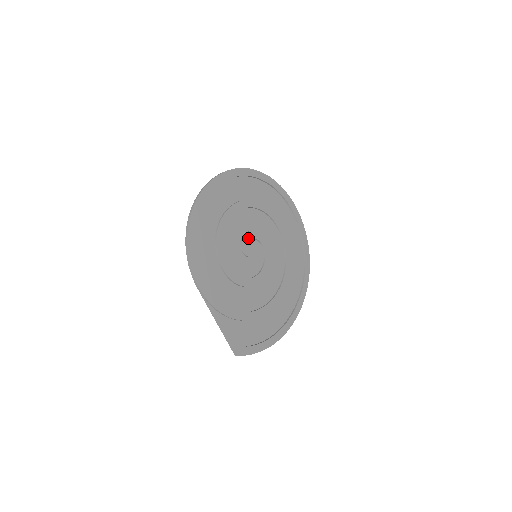
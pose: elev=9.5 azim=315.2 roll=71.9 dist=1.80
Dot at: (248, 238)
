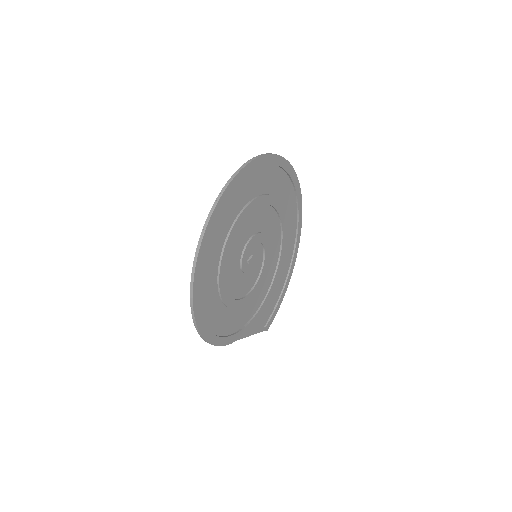
Dot at: (246, 257)
